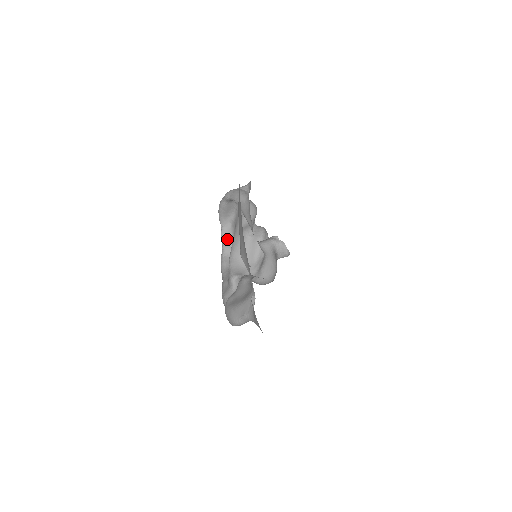
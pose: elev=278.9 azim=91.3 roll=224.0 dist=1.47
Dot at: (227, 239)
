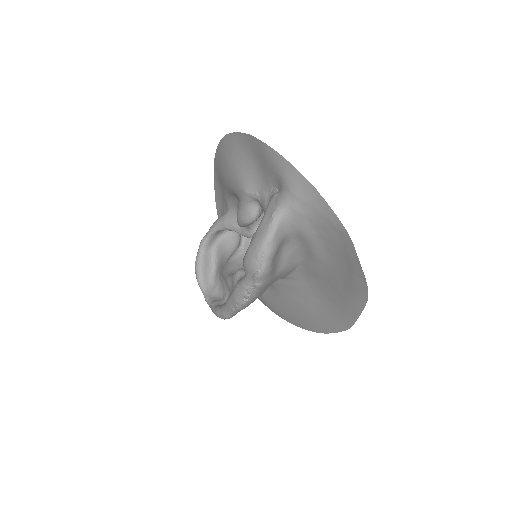
Dot at: (213, 298)
